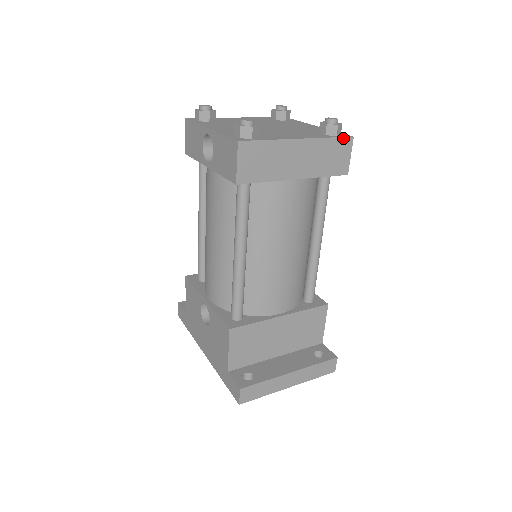
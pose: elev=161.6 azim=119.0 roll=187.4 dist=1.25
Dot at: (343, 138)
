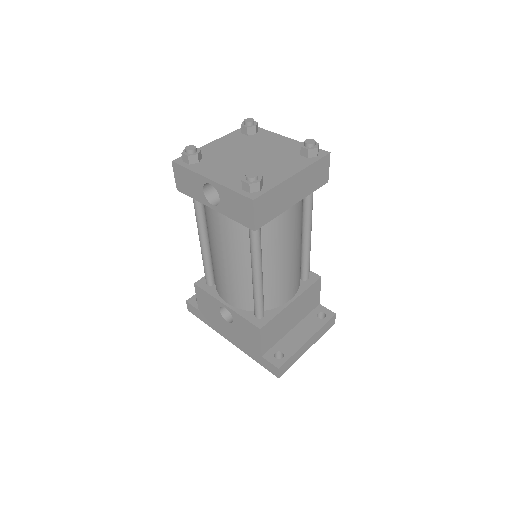
Dot at: (323, 157)
